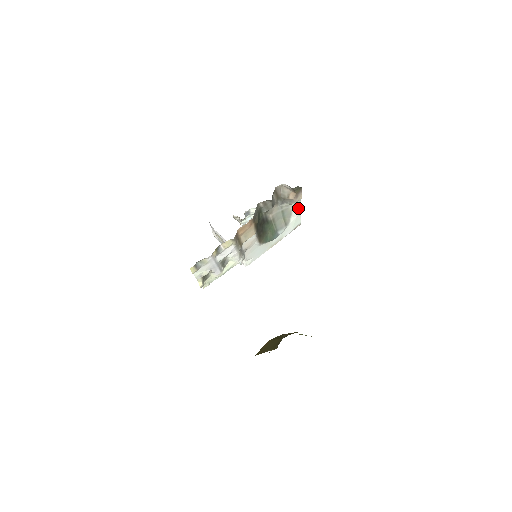
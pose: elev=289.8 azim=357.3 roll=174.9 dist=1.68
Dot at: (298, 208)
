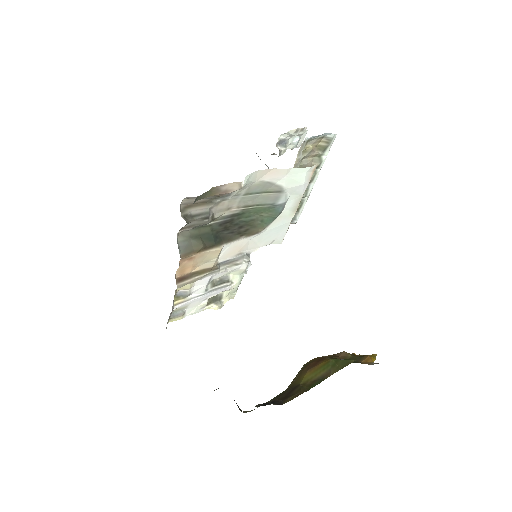
Dot at: (271, 172)
